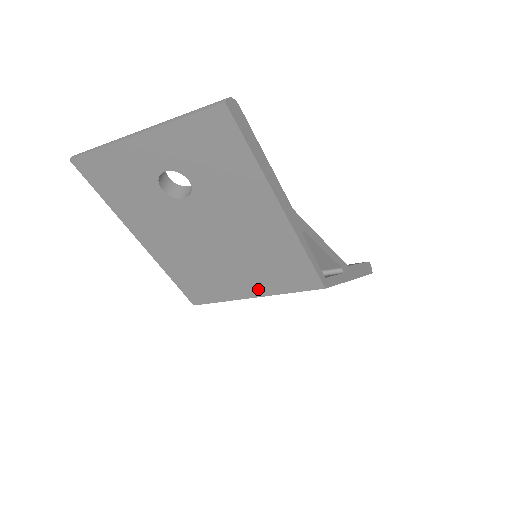
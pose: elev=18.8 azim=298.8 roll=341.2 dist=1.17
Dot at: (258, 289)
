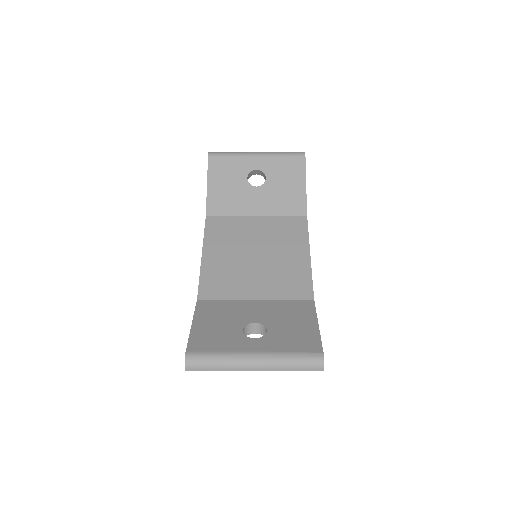
Dot at: occluded
